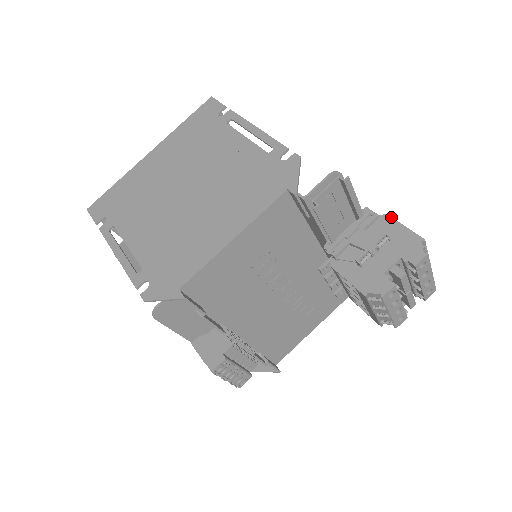
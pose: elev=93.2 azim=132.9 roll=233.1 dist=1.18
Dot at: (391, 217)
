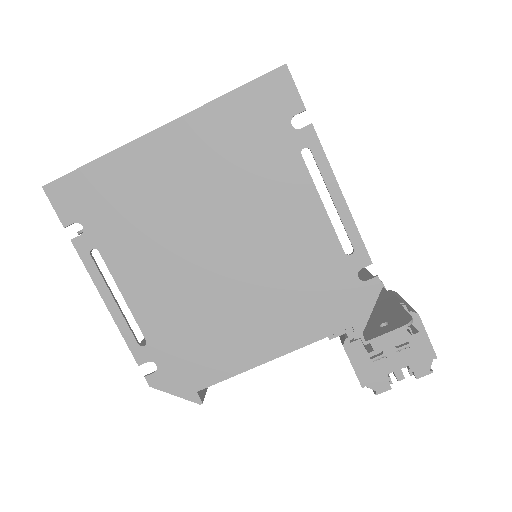
Dot at: (421, 320)
